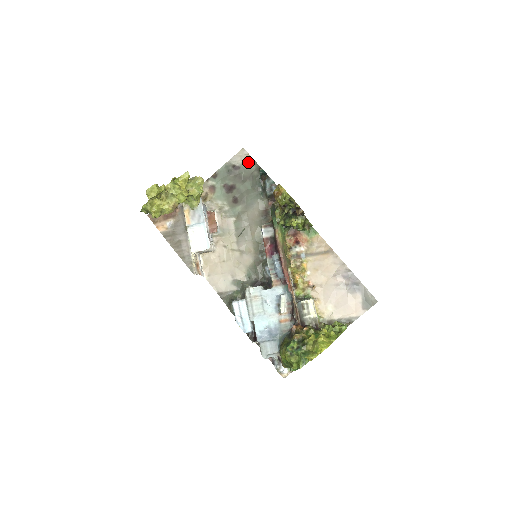
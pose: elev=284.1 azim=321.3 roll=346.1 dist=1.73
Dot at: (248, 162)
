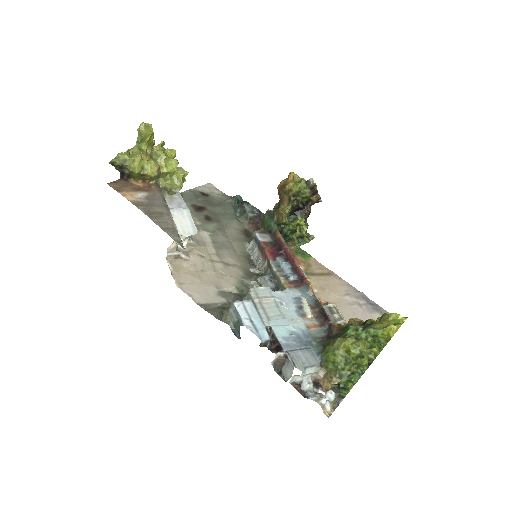
Dot at: (217, 193)
